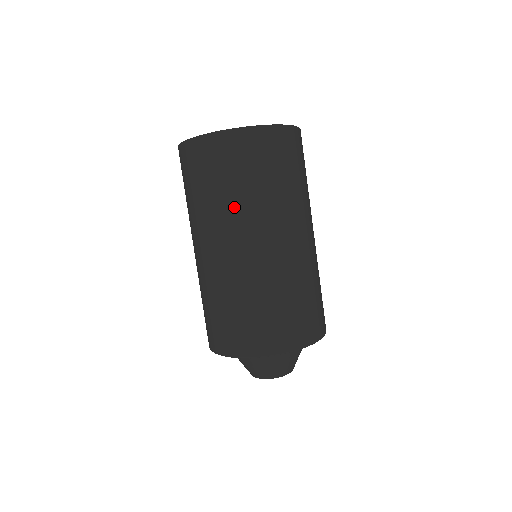
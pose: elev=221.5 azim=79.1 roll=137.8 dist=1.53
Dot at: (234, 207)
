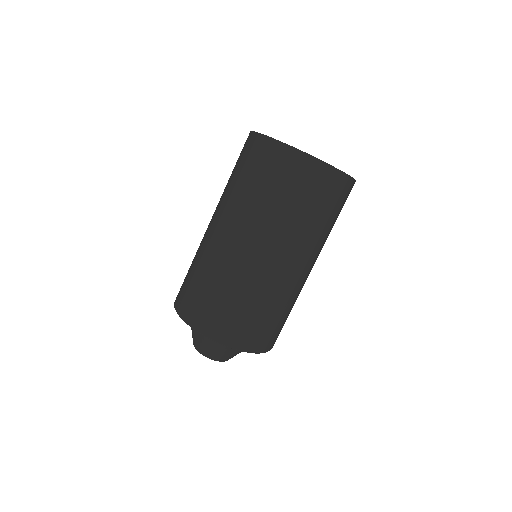
Dot at: (306, 232)
